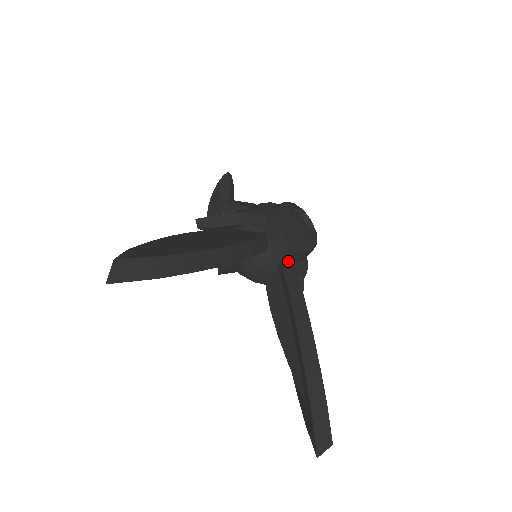
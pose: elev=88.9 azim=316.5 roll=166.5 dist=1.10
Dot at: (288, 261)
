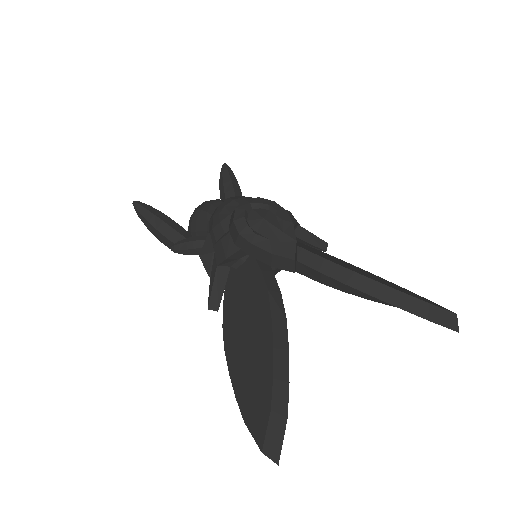
Dot at: (296, 258)
